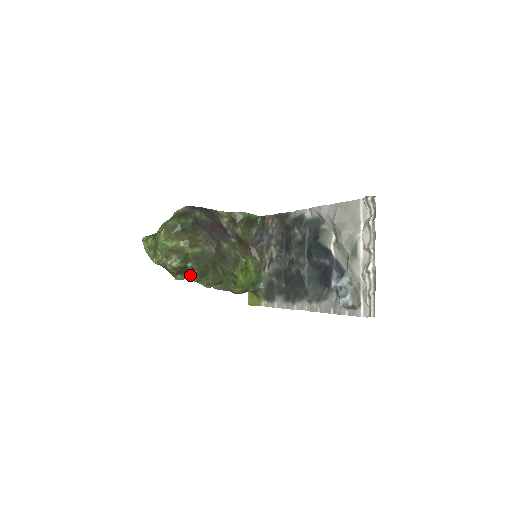
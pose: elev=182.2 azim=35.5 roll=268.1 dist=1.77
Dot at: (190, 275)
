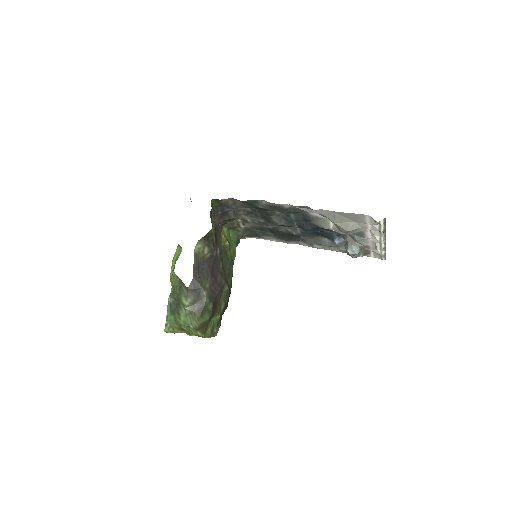
Dot at: occluded
